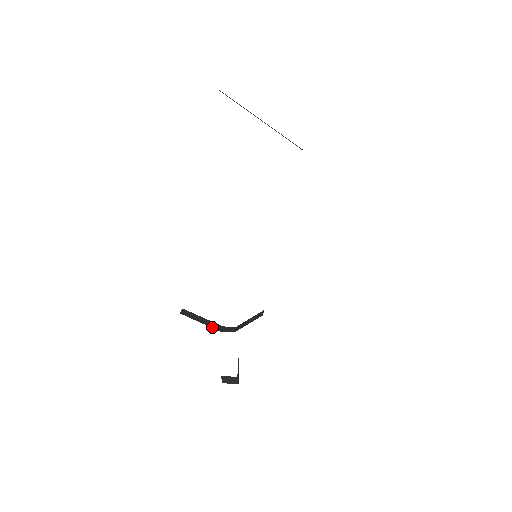
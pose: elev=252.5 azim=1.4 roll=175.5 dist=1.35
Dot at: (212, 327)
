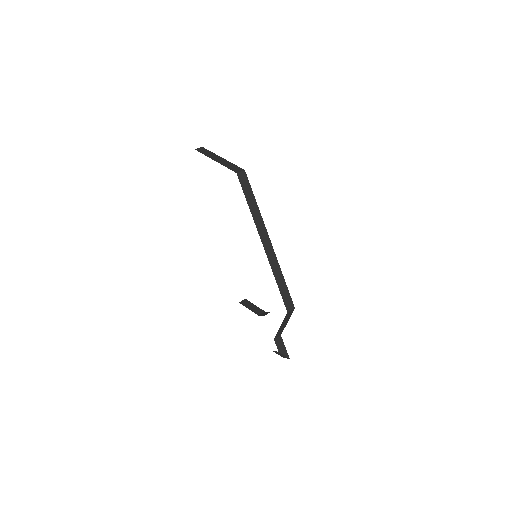
Dot at: (254, 312)
